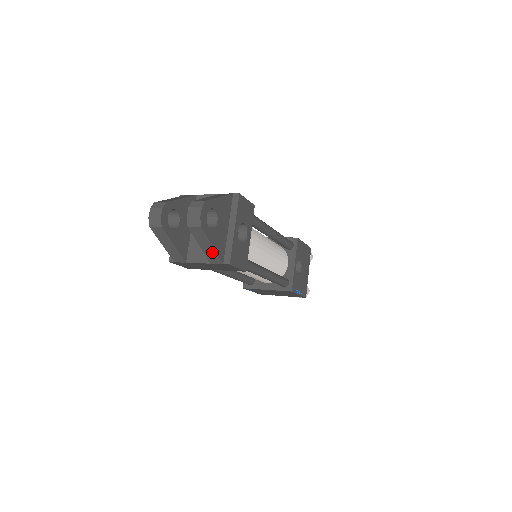
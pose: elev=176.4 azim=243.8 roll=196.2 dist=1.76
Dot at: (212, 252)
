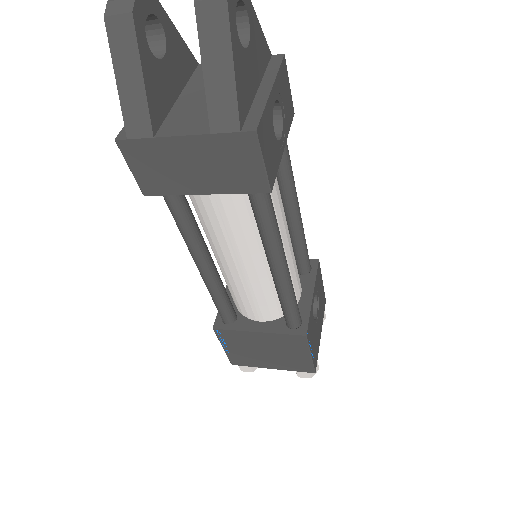
Dot at: (226, 90)
